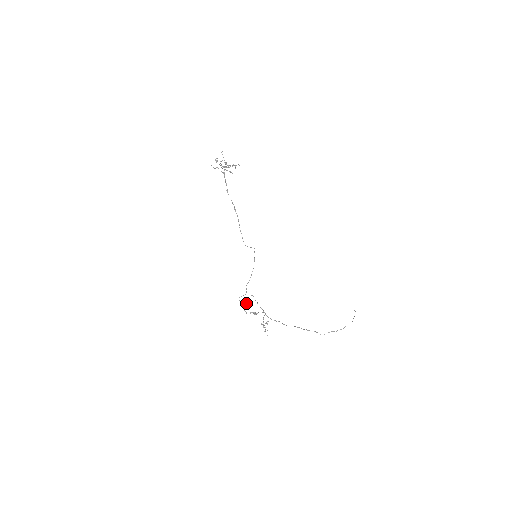
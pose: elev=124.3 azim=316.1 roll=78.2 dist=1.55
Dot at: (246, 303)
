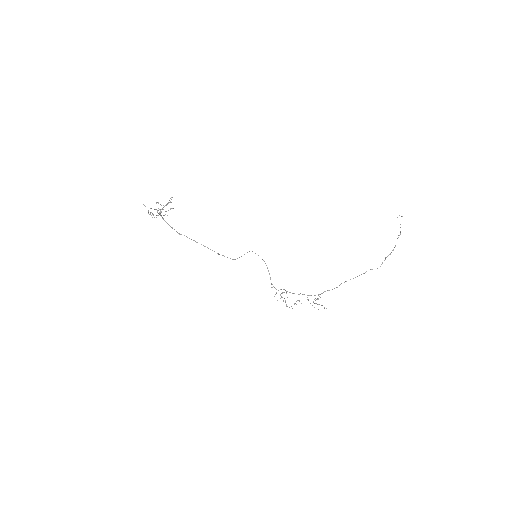
Dot at: occluded
